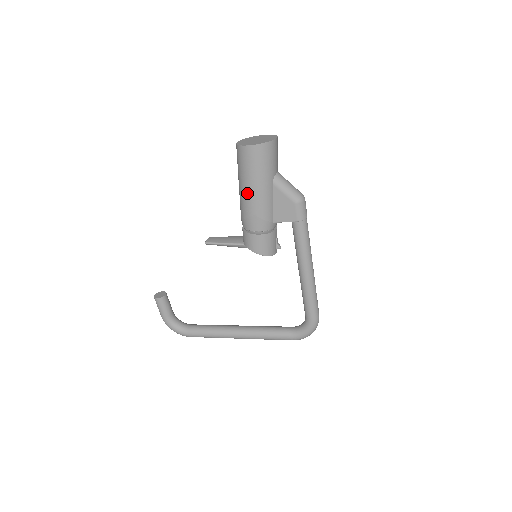
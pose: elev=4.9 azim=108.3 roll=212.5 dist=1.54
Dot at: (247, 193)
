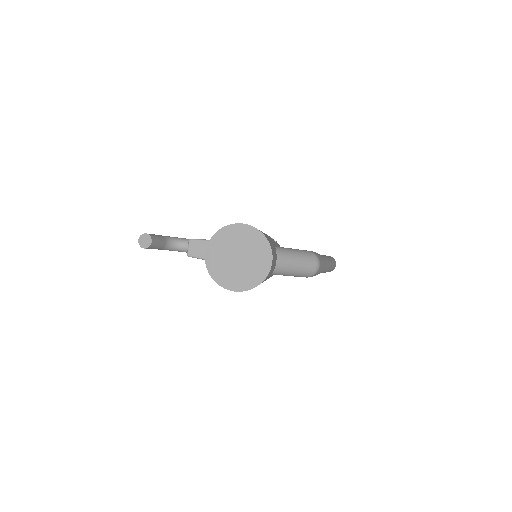
Dot at: occluded
